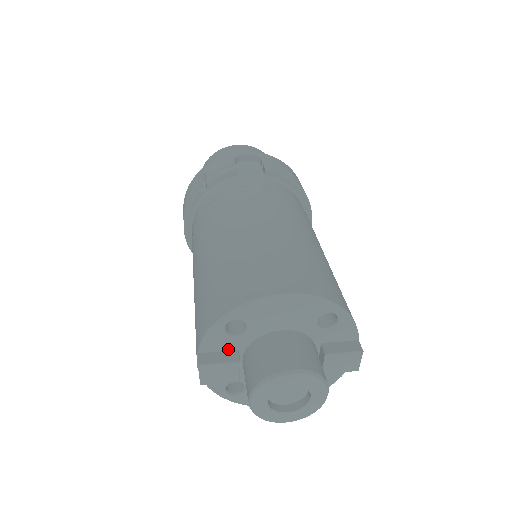
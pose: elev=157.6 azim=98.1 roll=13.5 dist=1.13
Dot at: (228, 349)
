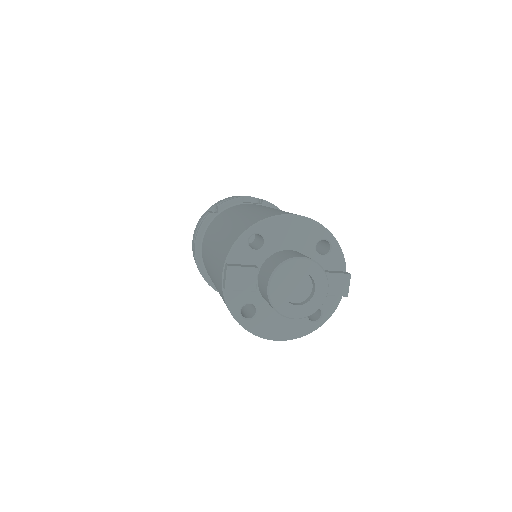
Dot at: (248, 263)
